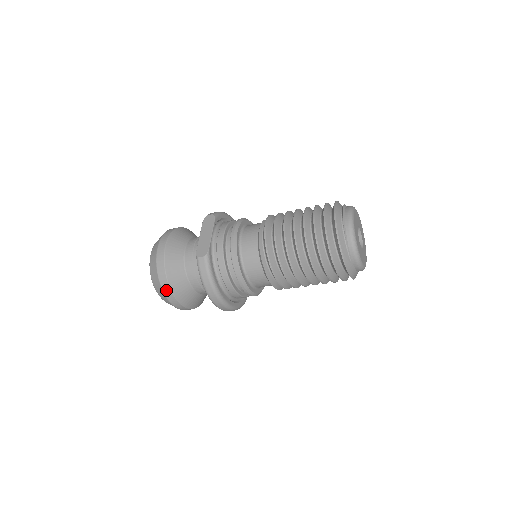
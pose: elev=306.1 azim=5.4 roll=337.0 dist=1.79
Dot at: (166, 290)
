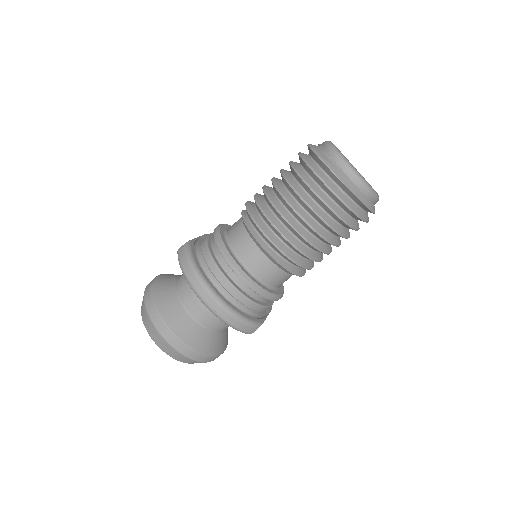
Dot at: (152, 313)
